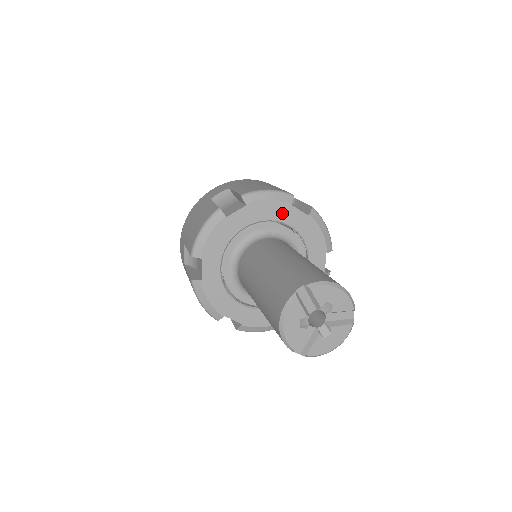
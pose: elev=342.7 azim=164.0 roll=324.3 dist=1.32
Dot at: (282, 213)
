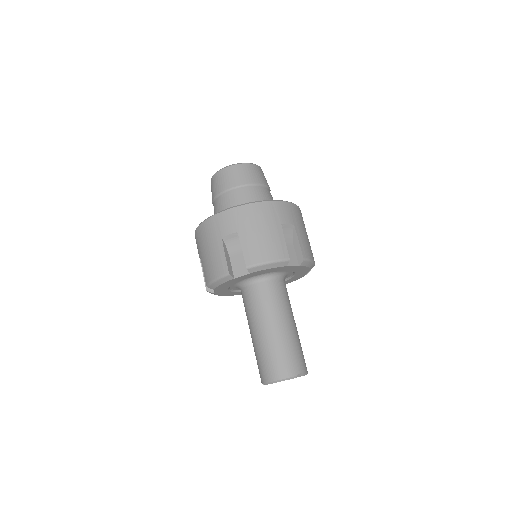
Dot at: (235, 281)
